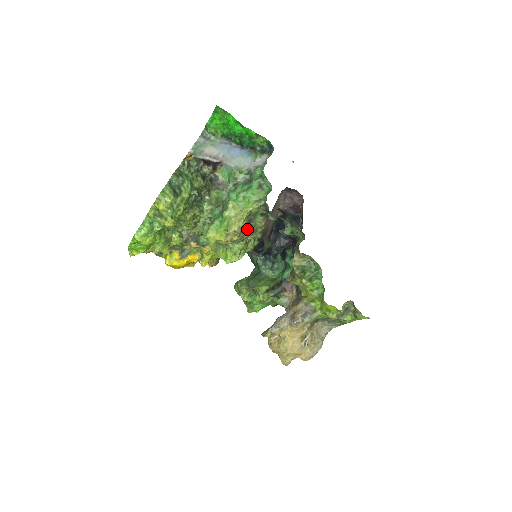
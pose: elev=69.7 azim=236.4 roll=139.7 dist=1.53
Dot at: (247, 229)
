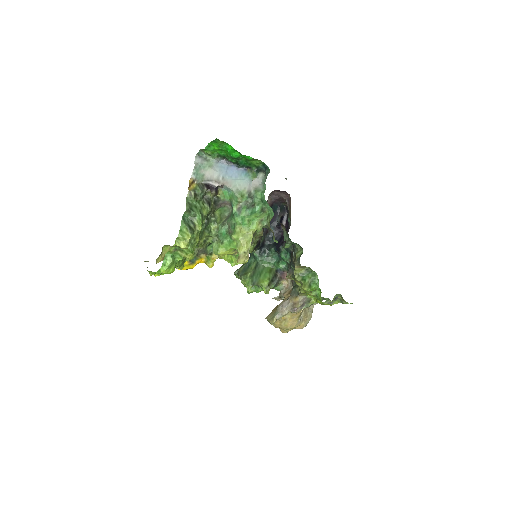
Dot at: occluded
